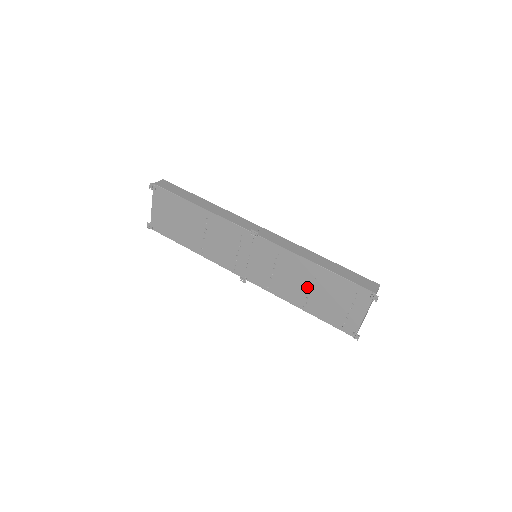
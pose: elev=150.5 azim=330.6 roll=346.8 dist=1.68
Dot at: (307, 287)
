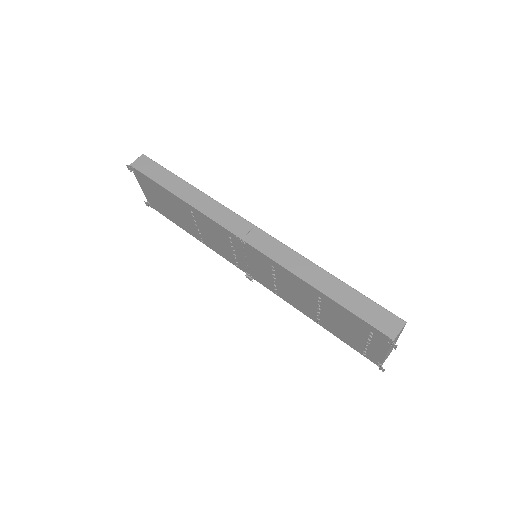
Dot at: (314, 306)
